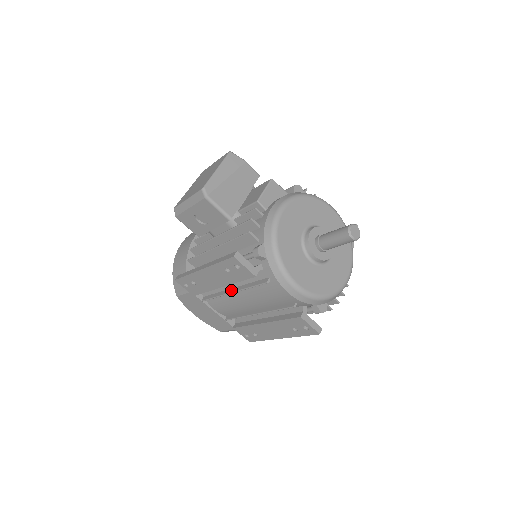
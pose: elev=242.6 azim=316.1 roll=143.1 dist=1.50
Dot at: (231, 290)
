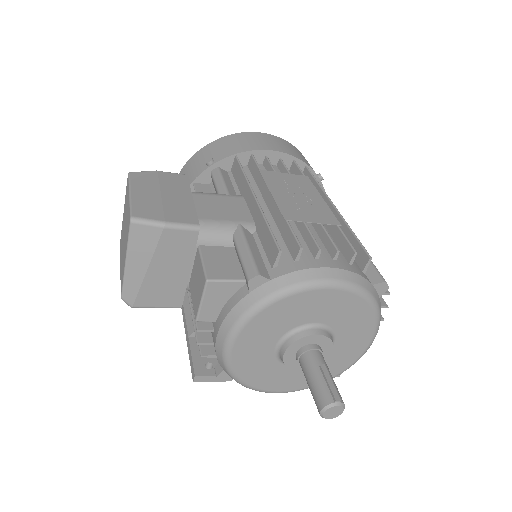
Dot at: occluded
